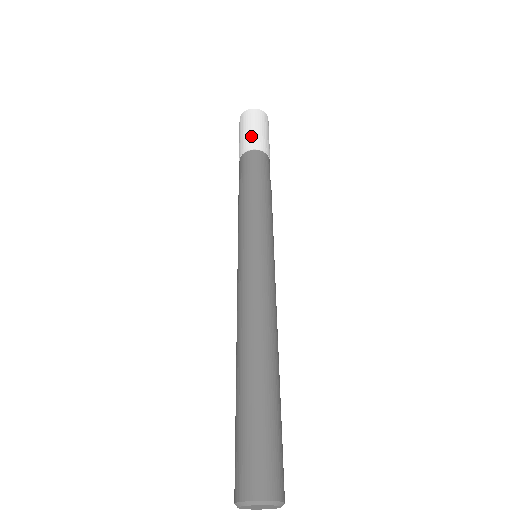
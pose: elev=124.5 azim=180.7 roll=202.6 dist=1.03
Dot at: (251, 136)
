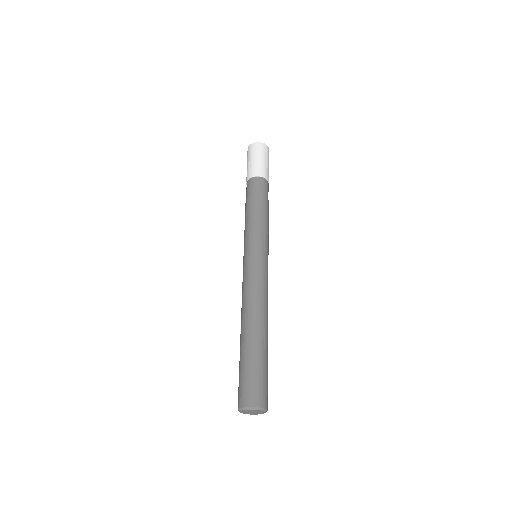
Dot at: (264, 166)
